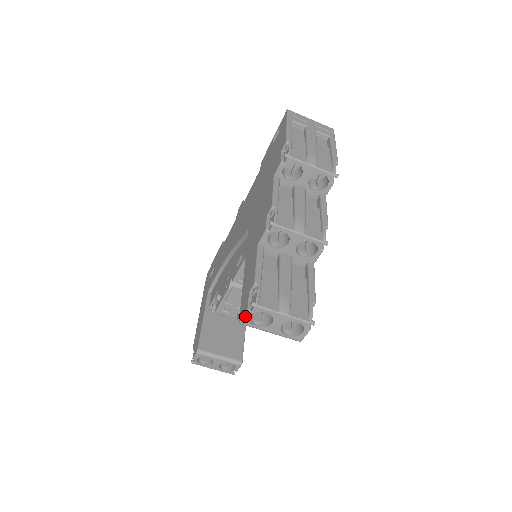
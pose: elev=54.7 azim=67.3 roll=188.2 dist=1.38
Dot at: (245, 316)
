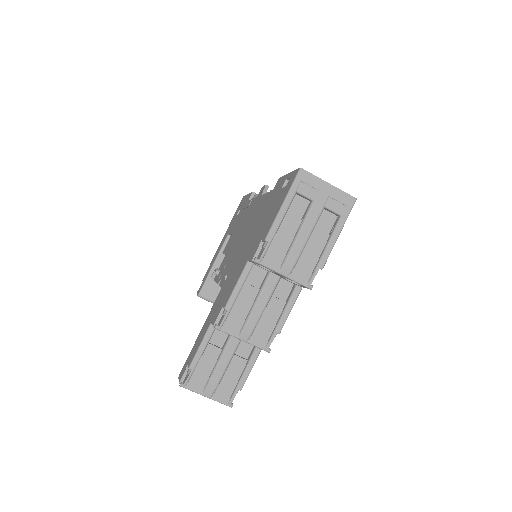
Dot at: (179, 382)
